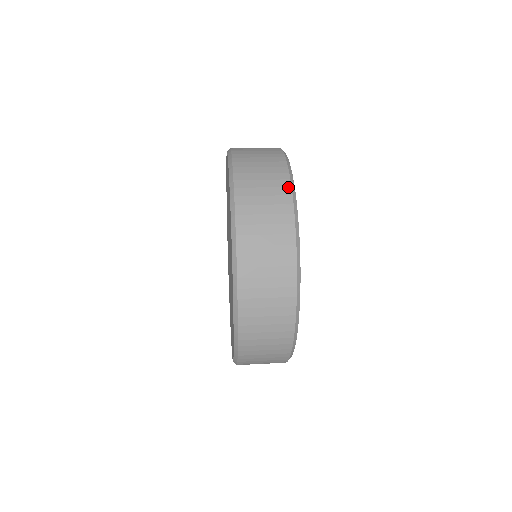
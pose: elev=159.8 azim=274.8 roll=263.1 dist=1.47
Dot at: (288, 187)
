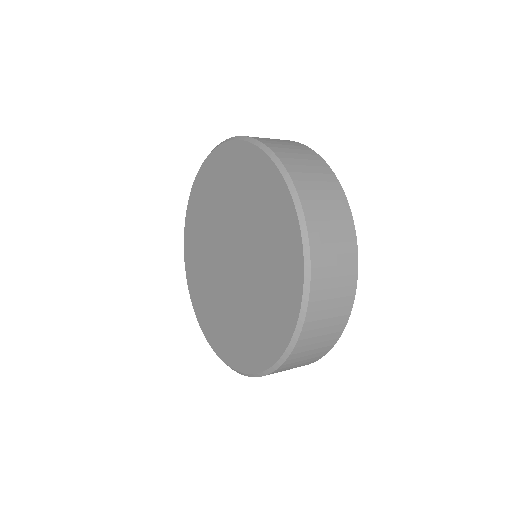
Dot at: (289, 140)
